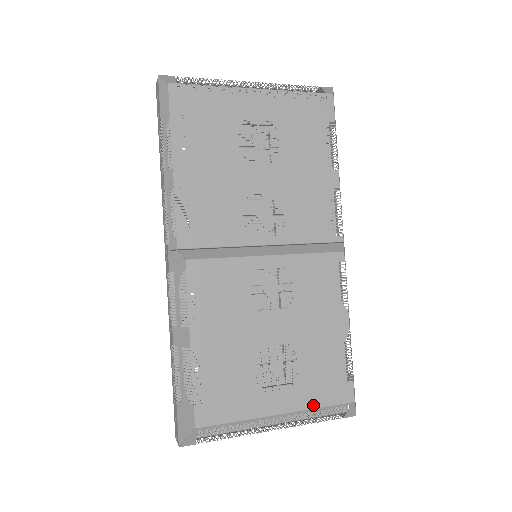
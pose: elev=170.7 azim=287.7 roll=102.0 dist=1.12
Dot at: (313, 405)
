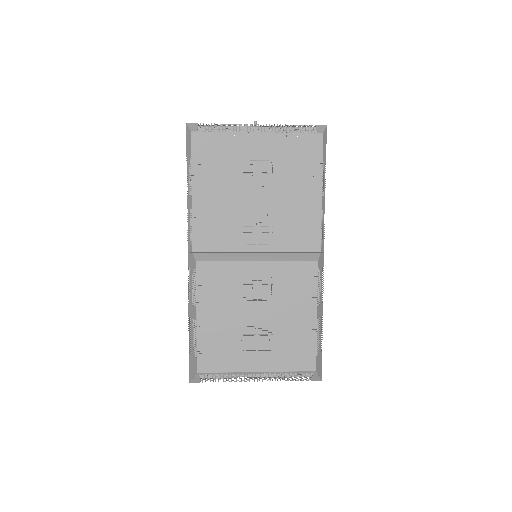
Dot at: (283, 369)
